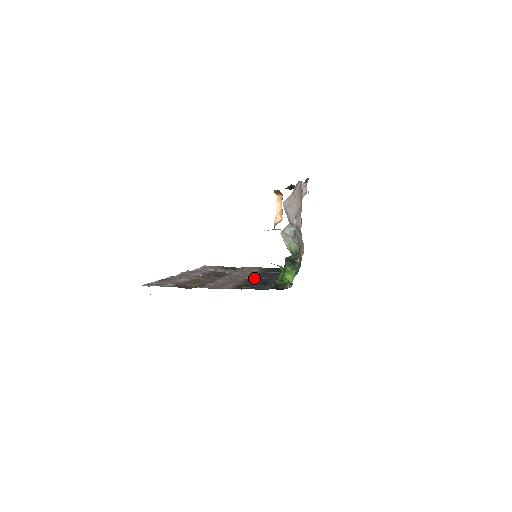
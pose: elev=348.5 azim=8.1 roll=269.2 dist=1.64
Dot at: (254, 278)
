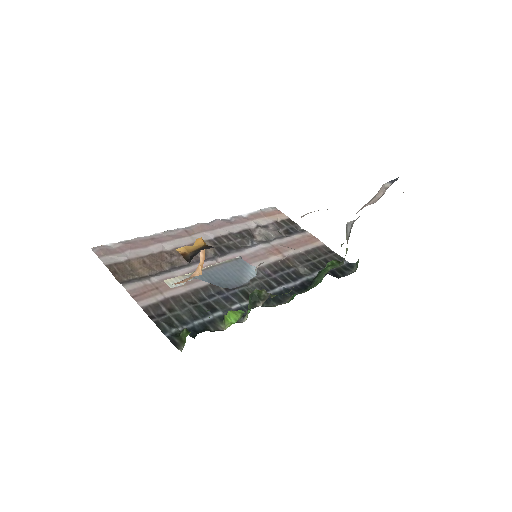
Dot at: occluded
